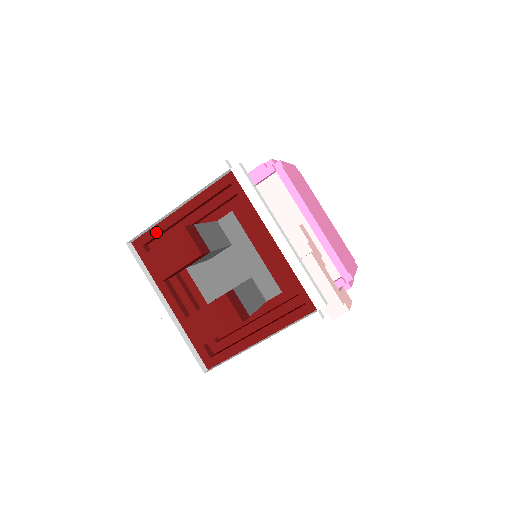
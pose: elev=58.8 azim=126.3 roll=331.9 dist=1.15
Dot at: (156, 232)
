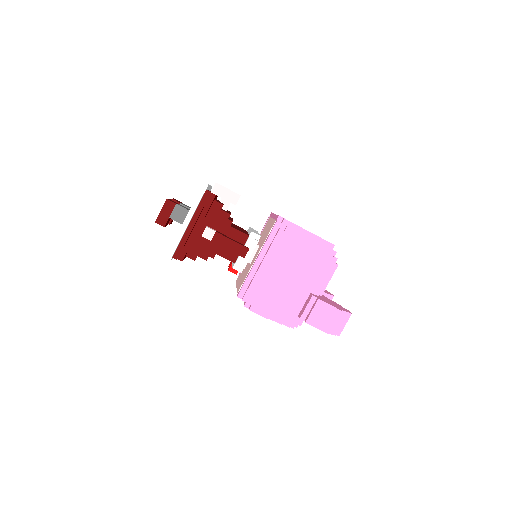
Dot at: occluded
